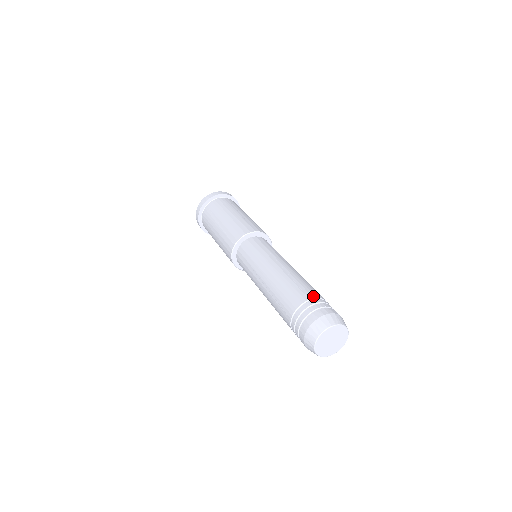
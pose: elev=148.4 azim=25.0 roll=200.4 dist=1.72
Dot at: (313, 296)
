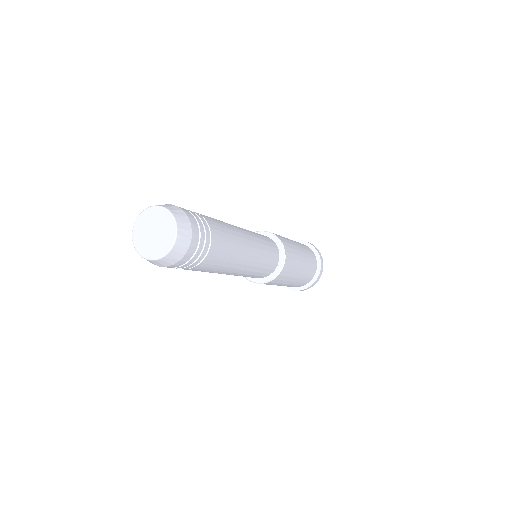
Dot at: (205, 217)
